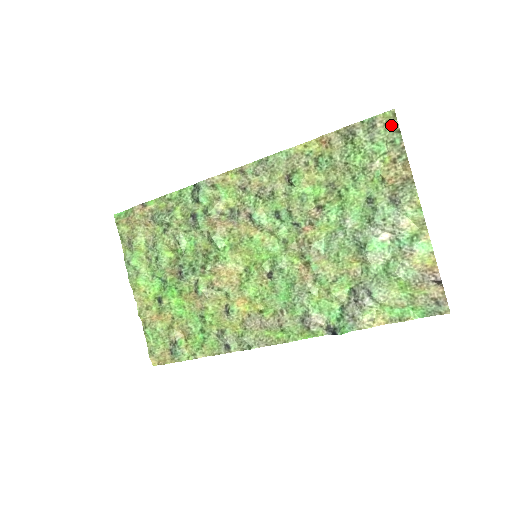
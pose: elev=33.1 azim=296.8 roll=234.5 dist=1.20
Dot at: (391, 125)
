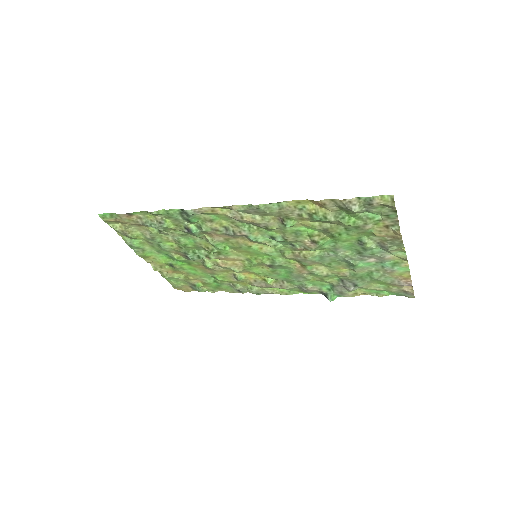
Dot at: (388, 206)
